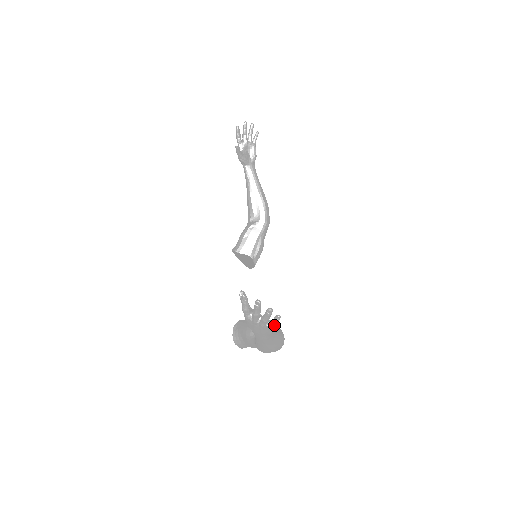
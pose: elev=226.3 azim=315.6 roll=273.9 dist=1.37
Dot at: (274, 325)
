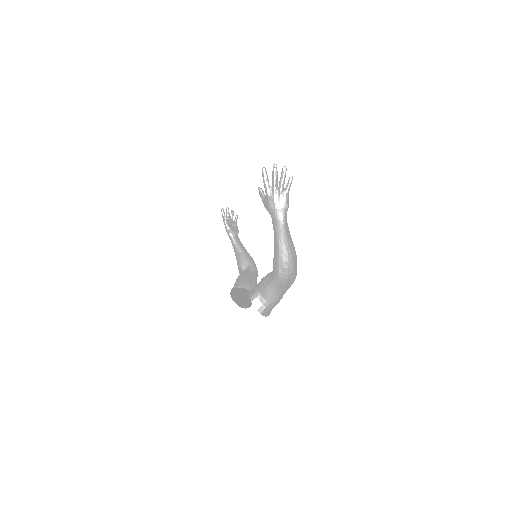
Dot at: (289, 187)
